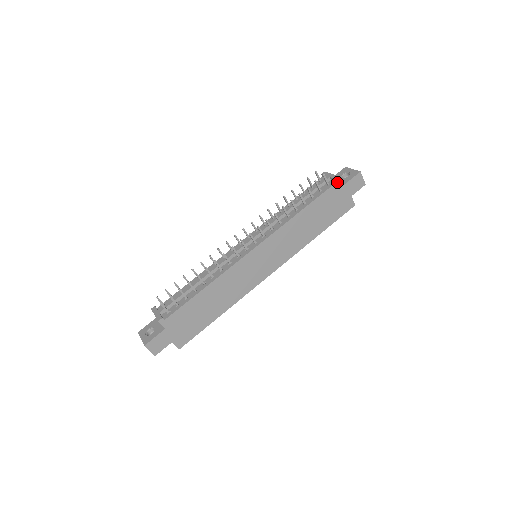
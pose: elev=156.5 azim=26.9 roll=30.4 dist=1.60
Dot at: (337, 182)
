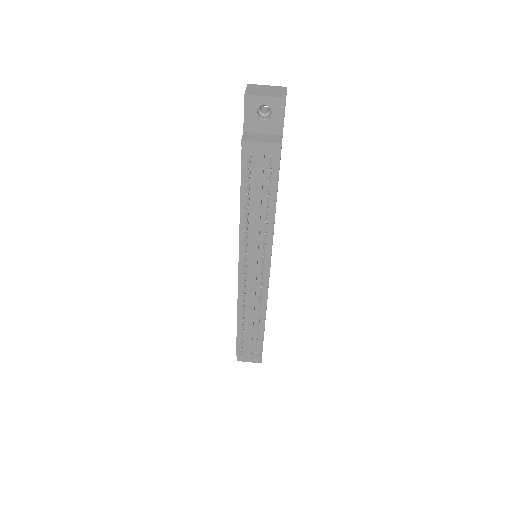
Dot at: (281, 147)
